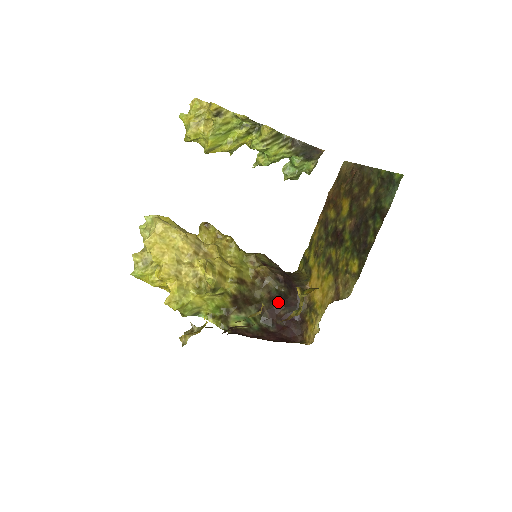
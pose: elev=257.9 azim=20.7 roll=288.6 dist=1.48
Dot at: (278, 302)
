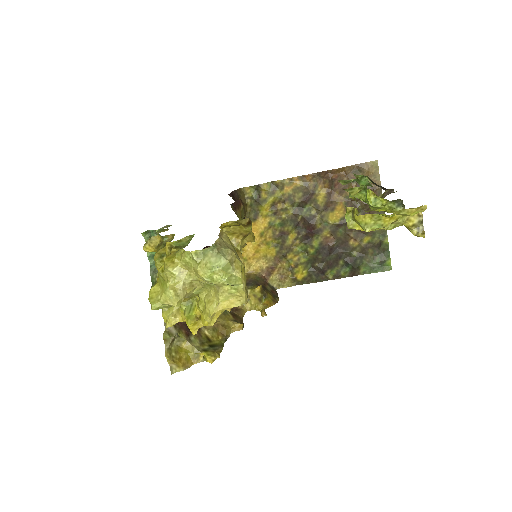
Dot at: occluded
